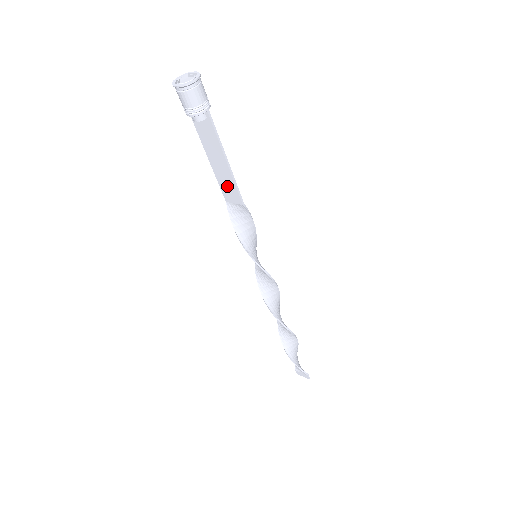
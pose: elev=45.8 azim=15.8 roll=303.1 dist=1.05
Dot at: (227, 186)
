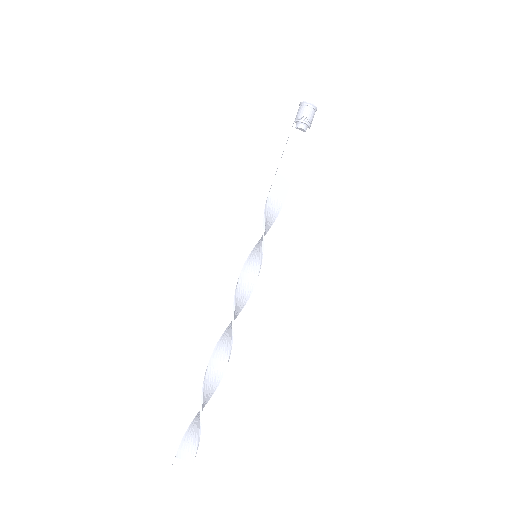
Dot at: (281, 182)
